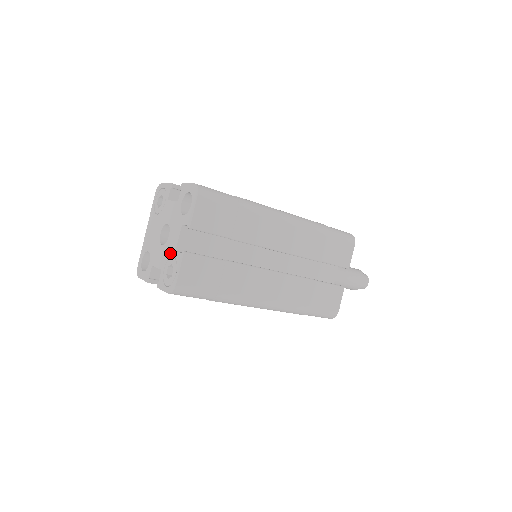
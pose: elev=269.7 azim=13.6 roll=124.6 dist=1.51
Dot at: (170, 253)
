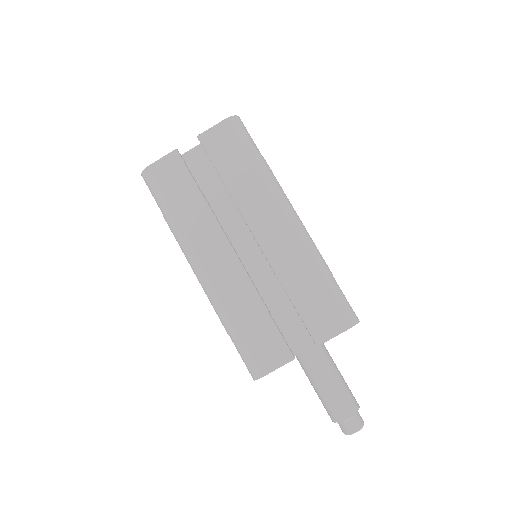
Dot at: occluded
